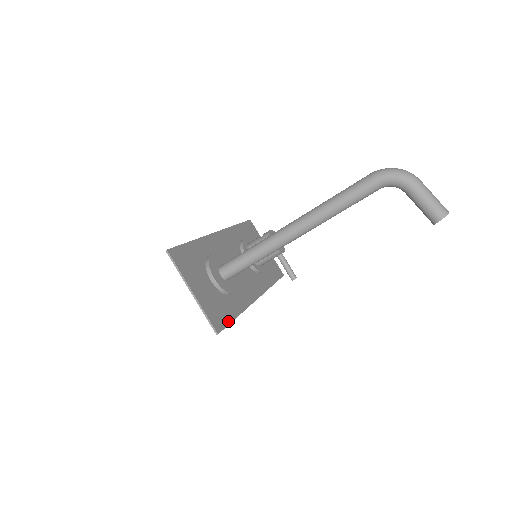
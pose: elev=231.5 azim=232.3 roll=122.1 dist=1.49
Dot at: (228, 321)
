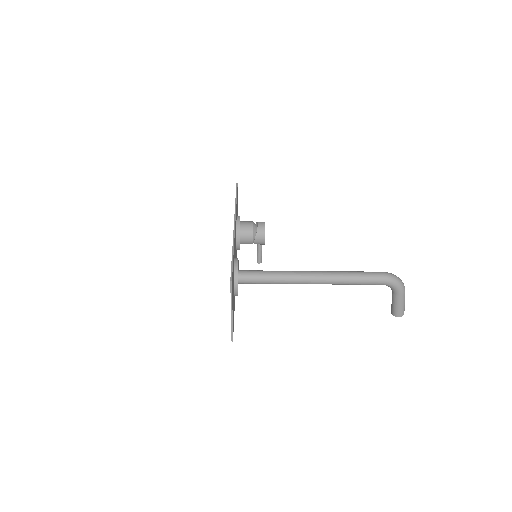
Dot at: occluded
